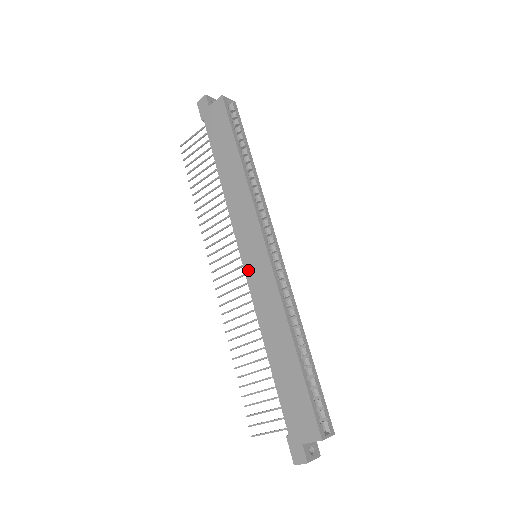
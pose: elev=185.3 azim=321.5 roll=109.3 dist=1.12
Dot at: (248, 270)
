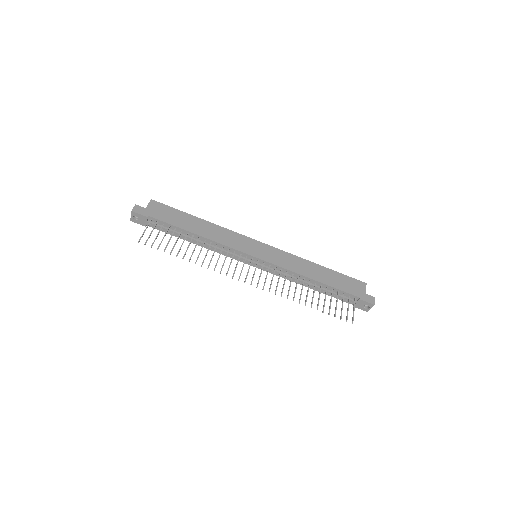
Dot at: (265, 258)
